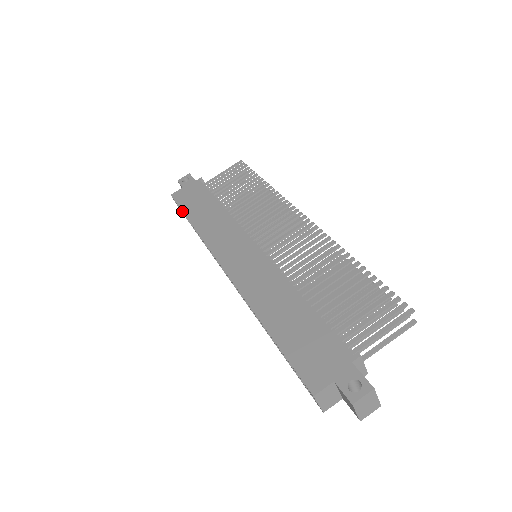
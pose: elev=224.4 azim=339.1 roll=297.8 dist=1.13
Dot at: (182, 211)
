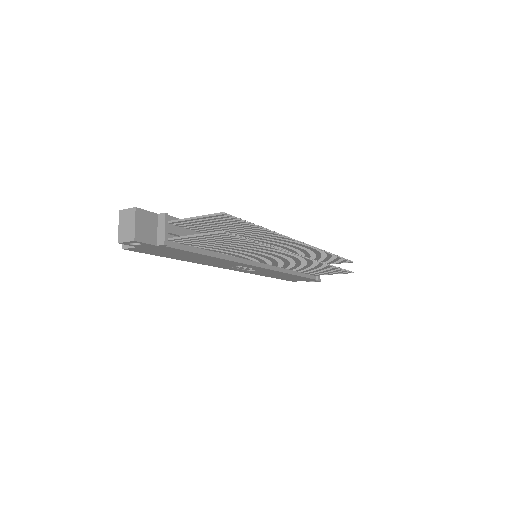
Dot at: occluded
